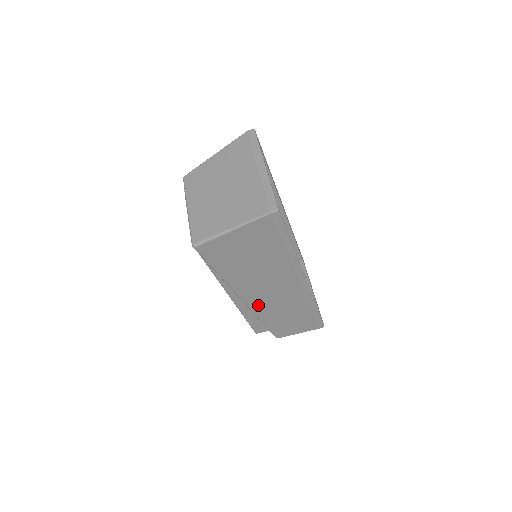
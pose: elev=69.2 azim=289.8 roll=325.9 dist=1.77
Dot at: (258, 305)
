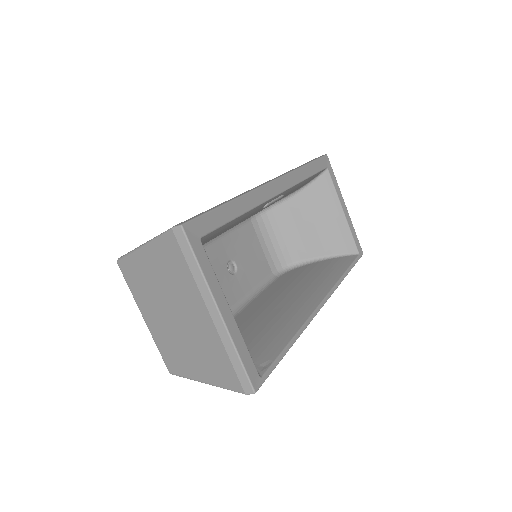
Dot at: occluded
